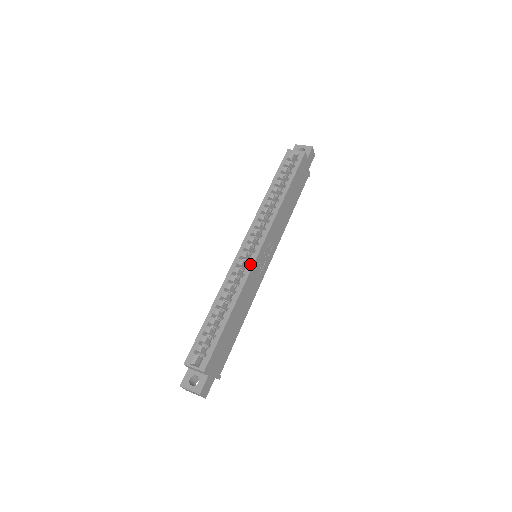
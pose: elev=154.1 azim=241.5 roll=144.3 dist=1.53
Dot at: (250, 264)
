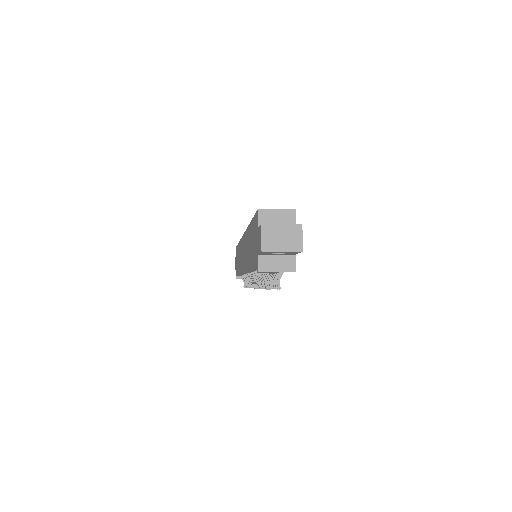
Dot at: occluded
